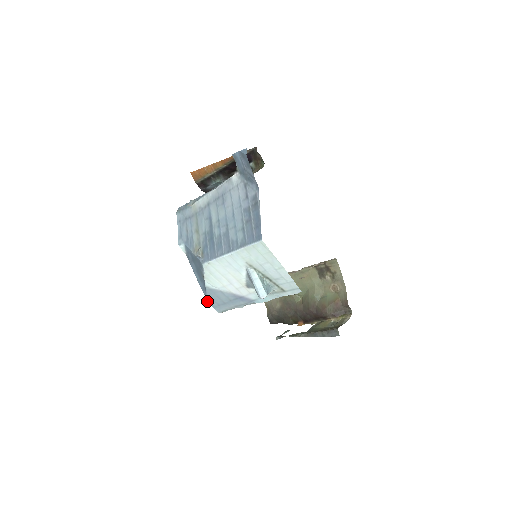
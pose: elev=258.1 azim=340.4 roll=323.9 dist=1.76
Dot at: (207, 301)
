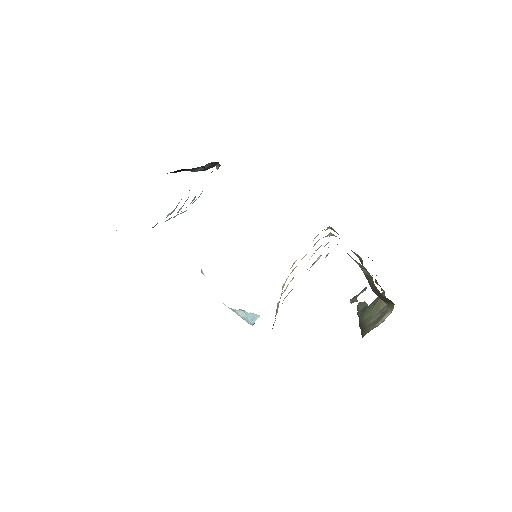
Dot at: occluded
